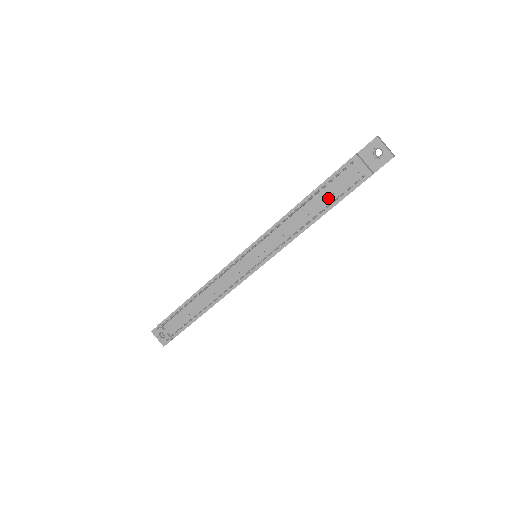
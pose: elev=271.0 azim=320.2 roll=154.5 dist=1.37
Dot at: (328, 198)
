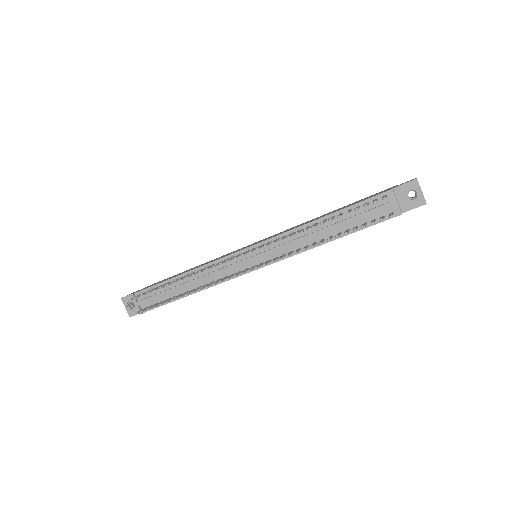
Dot at: (350, 223)
